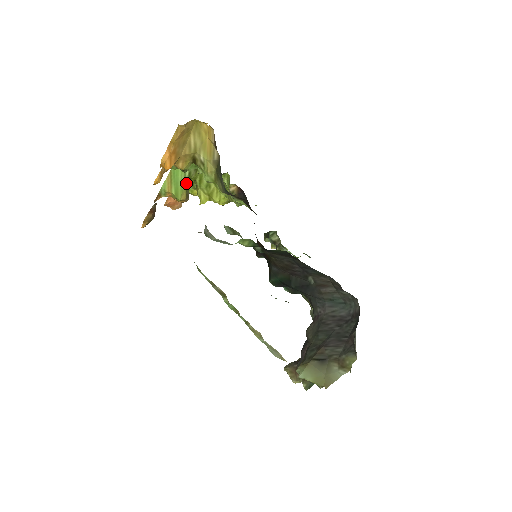
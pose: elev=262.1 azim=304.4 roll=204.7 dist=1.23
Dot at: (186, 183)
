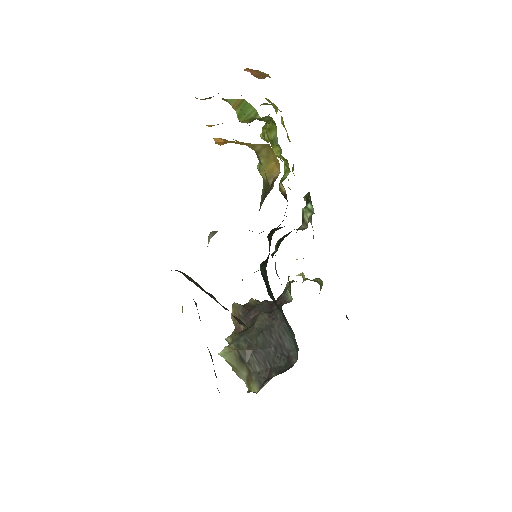
Dot at: (254, 118)
